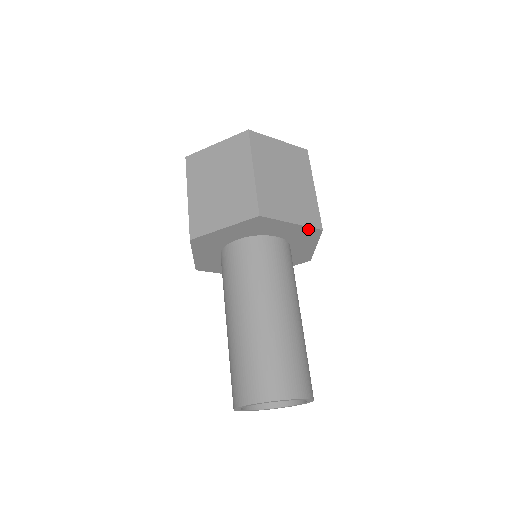
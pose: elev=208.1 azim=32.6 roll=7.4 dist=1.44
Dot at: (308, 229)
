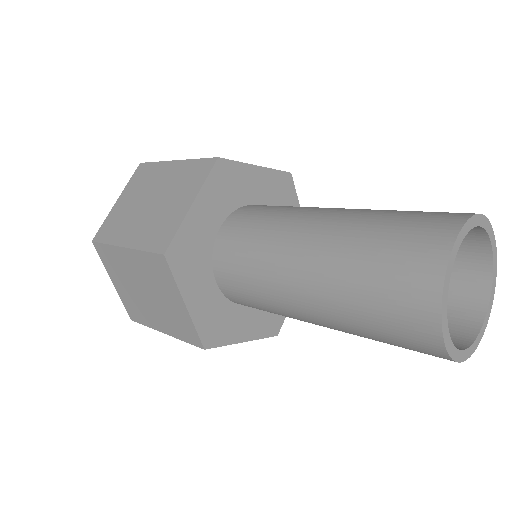
Dot at: (277, 176)
